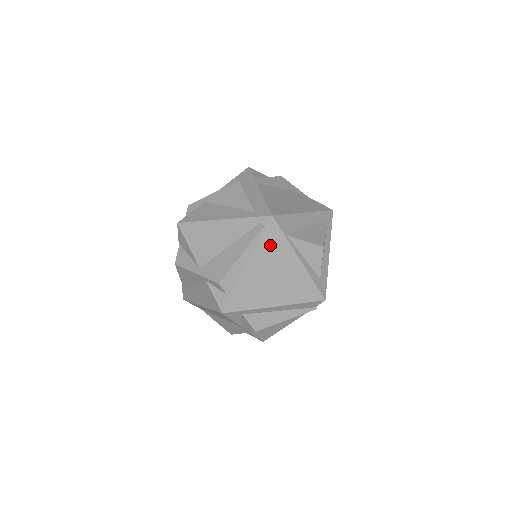
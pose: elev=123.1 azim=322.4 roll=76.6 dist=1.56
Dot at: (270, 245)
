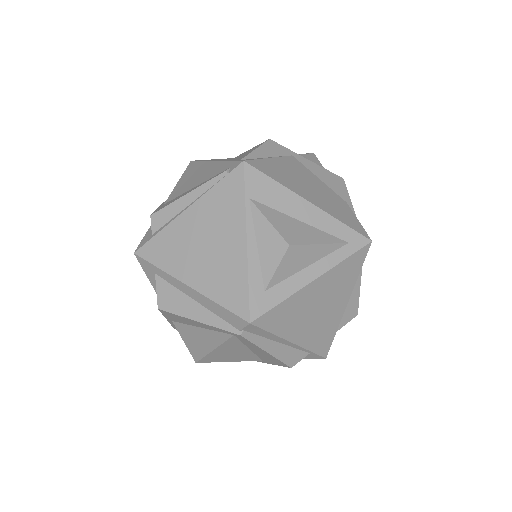
Dot at: (223, 198)
